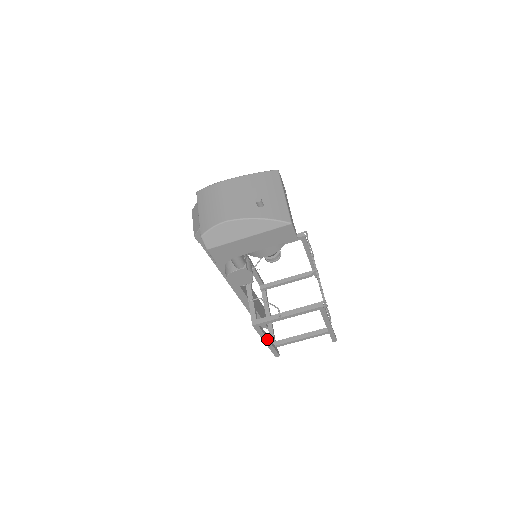
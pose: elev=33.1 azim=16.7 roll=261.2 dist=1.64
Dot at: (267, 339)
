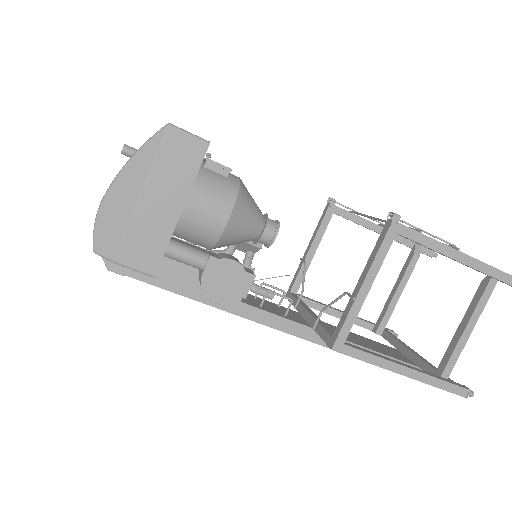
Dot at: (397, 365)
